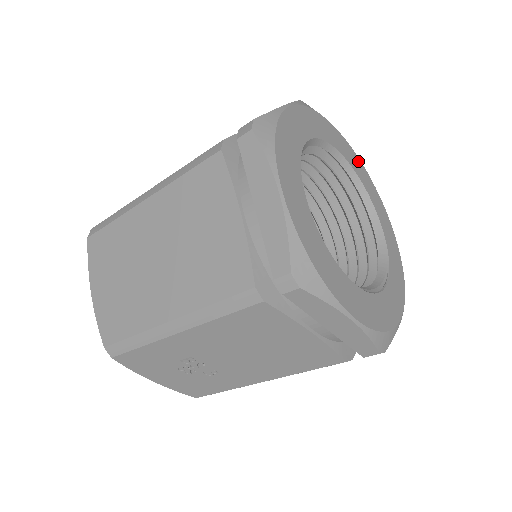
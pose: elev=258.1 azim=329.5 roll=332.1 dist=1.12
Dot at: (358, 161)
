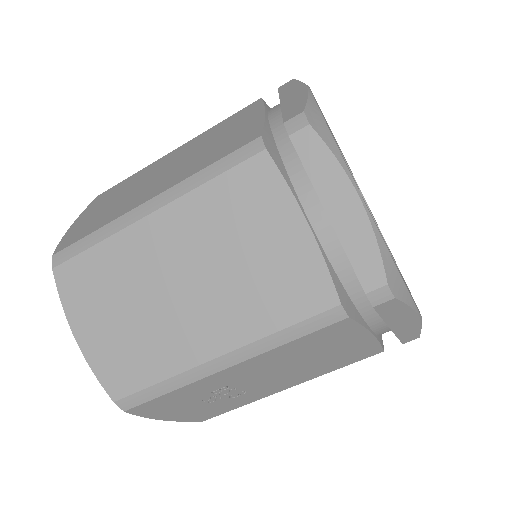
Dot at: occluded
